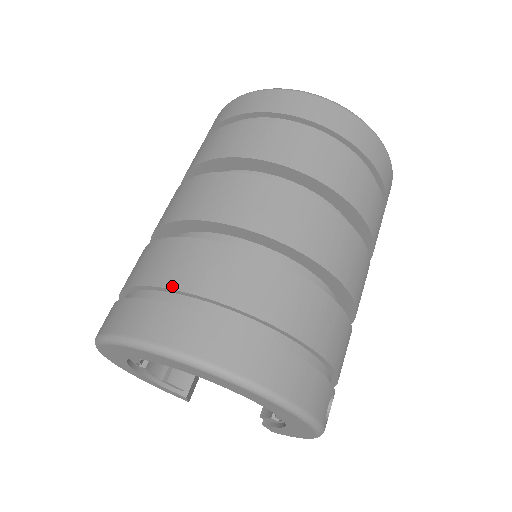
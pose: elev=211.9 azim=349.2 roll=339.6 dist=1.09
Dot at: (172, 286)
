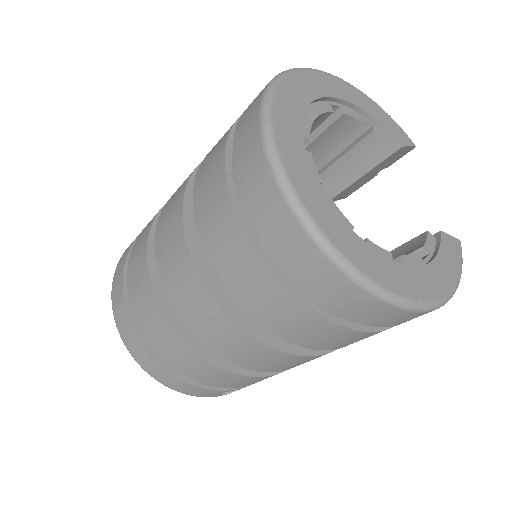
Dot at: (128, 277)
